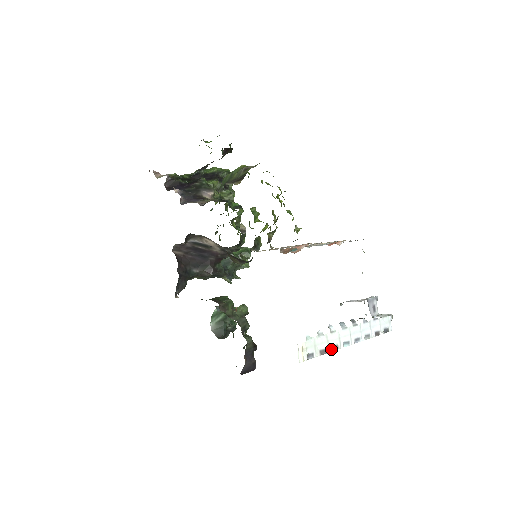
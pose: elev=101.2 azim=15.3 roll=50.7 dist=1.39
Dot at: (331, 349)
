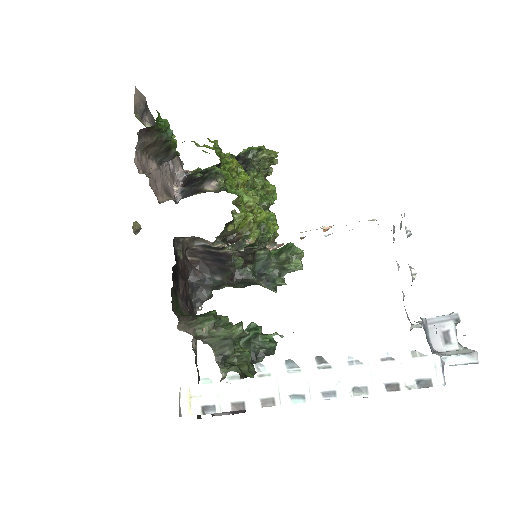
Dot at: (258, 403)
